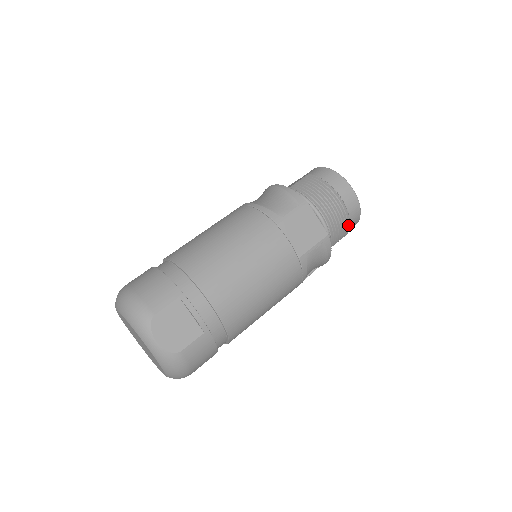
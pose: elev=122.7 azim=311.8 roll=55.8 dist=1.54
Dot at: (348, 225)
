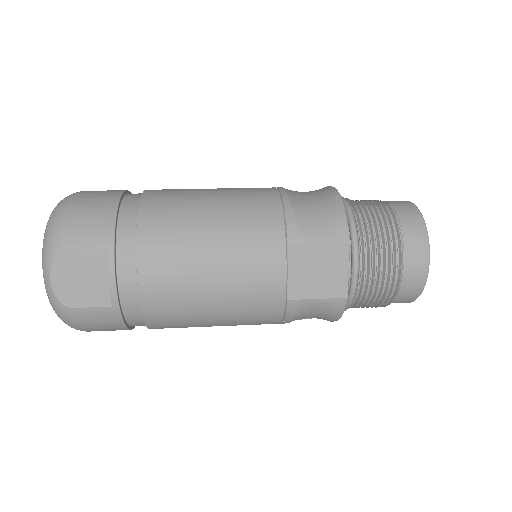
Dot at: (391, 299)
